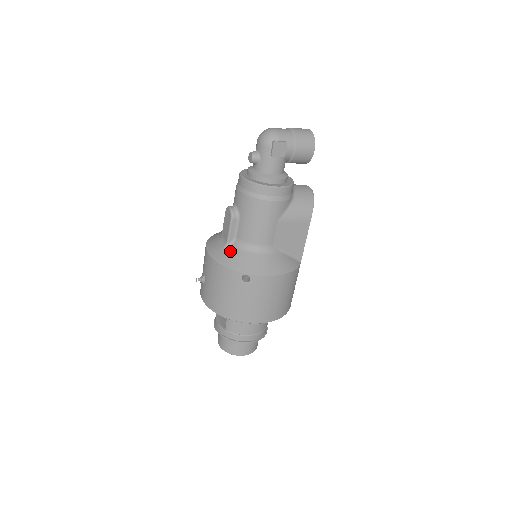
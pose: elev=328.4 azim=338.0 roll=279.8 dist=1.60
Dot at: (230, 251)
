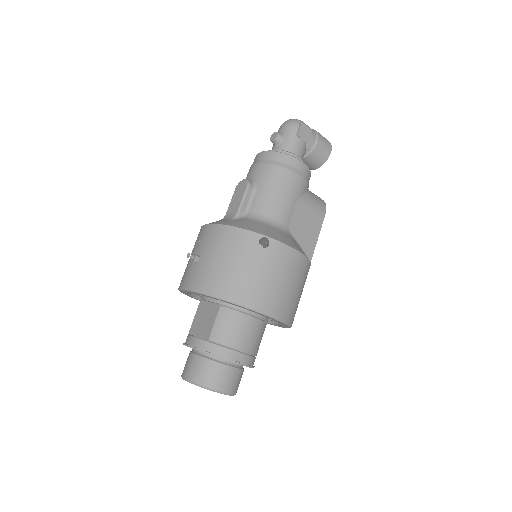
Dot at: (242, 220)
